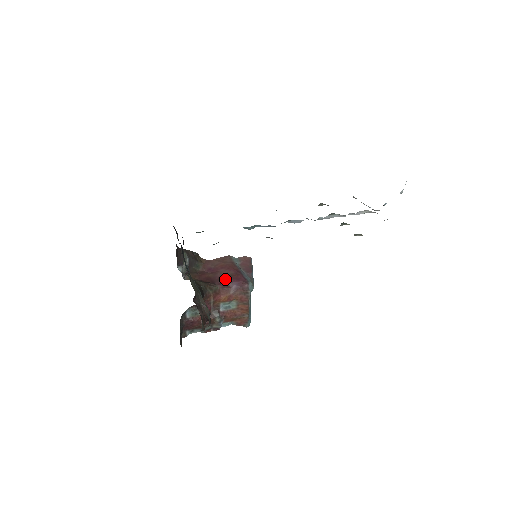
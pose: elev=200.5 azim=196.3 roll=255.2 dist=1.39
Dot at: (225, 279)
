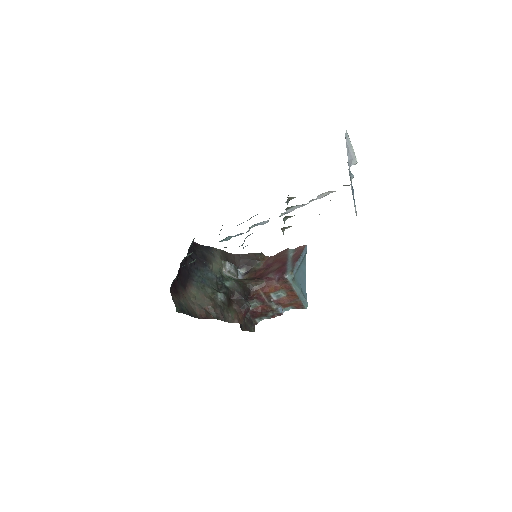
Dot at: (272, 273)
